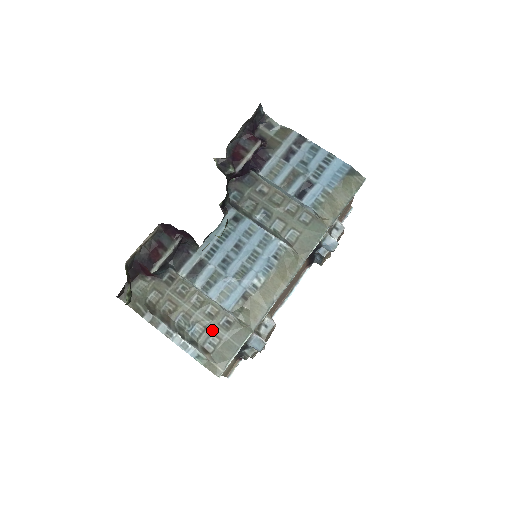
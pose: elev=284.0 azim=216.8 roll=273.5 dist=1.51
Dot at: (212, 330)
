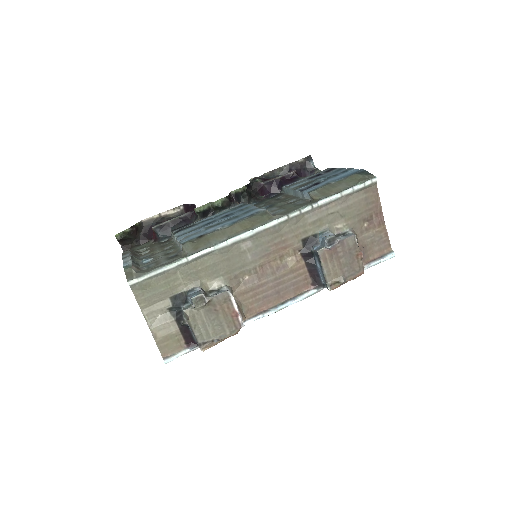
Dot at: (159, 260)
